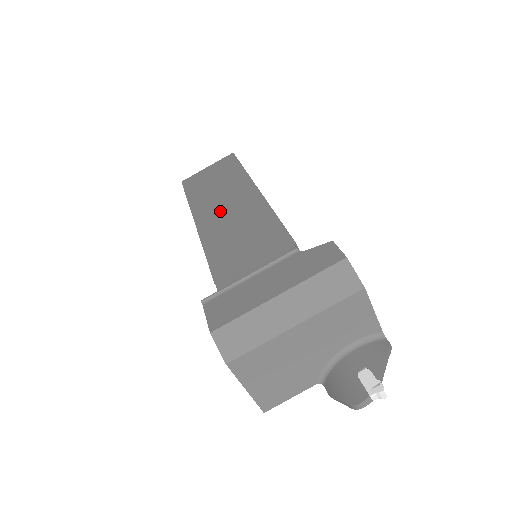
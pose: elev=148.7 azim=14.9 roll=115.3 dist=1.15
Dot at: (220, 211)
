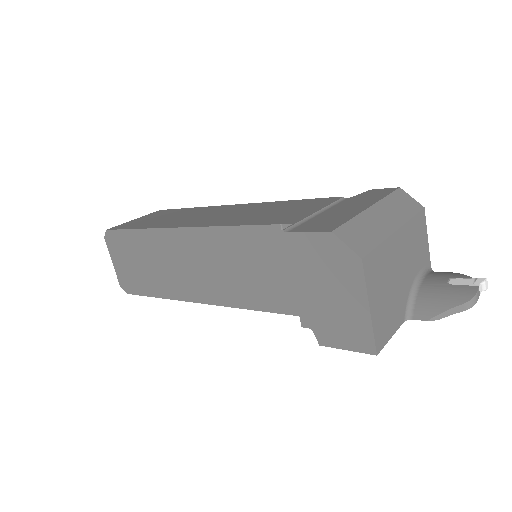
Dot at: (205, 217)
